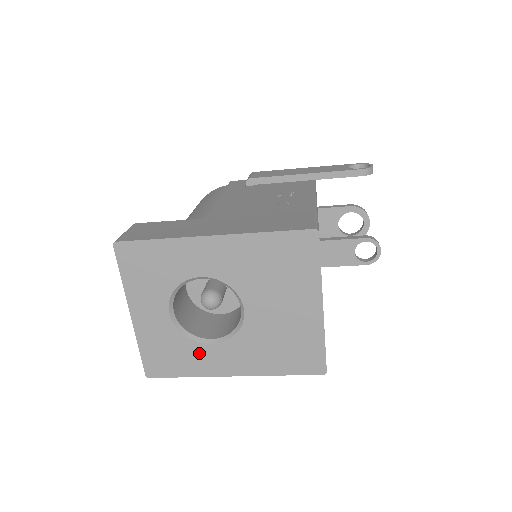
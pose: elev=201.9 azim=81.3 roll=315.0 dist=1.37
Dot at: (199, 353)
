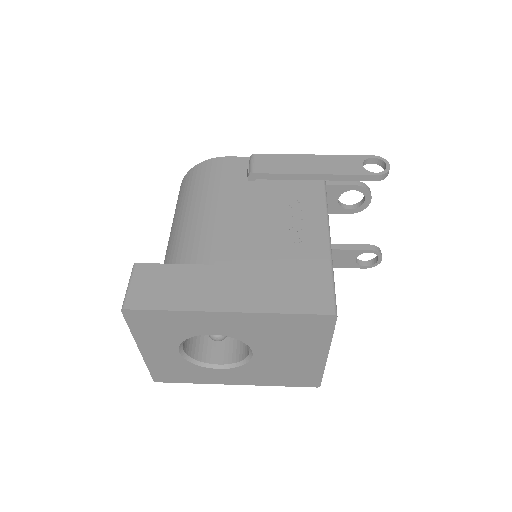
Dot at: (206, 373)
